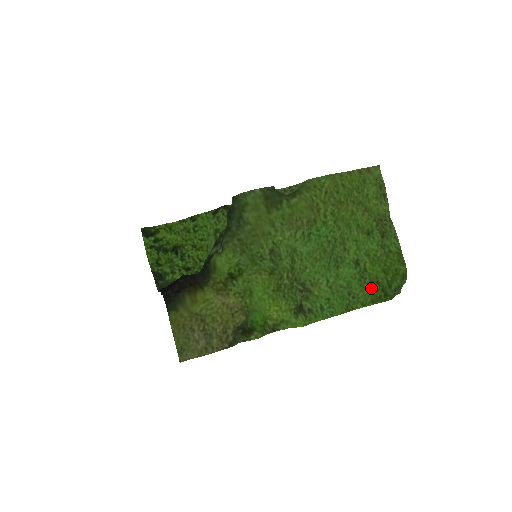
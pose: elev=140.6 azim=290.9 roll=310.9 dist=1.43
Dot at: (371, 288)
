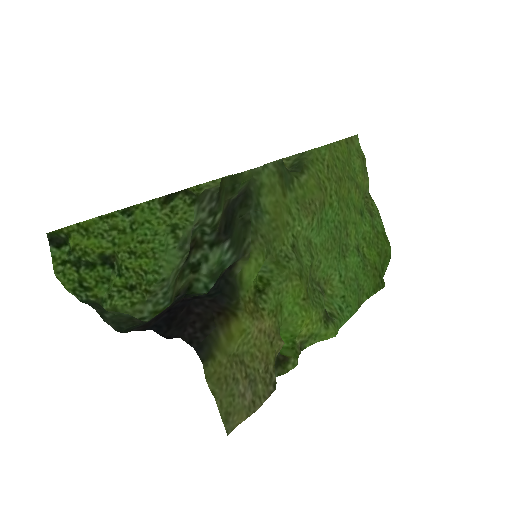
Dot at: (372, 276)
